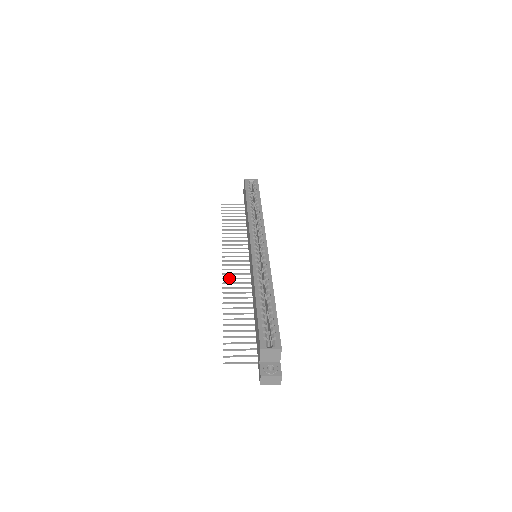
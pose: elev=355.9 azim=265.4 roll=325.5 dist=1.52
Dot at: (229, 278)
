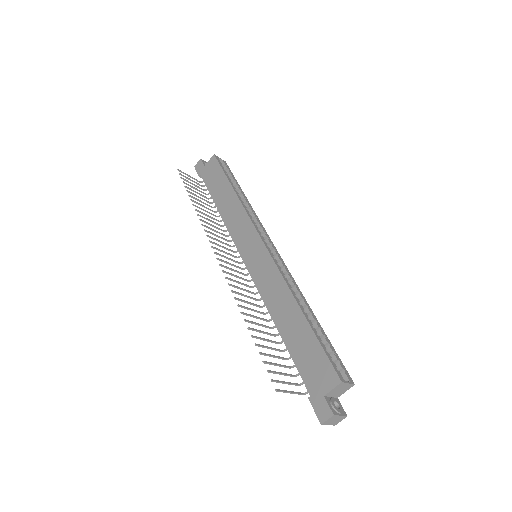
Dot at: (229, 273)
